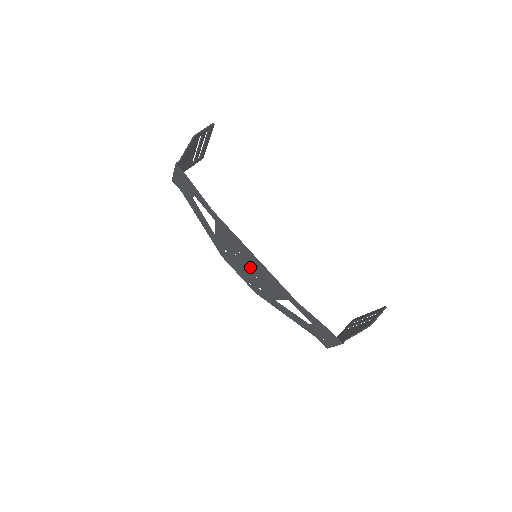
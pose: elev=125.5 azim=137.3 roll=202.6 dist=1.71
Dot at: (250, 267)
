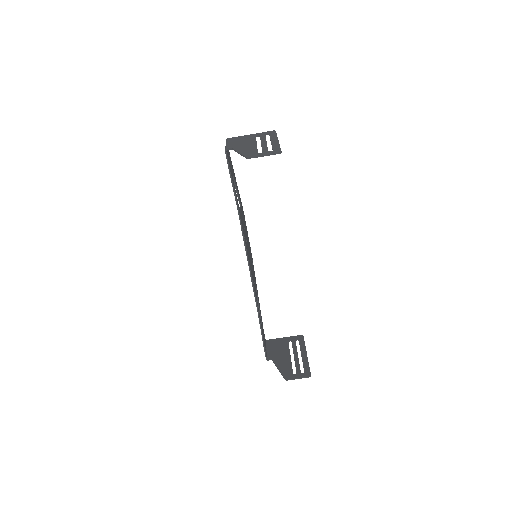
Dot at: occluded
